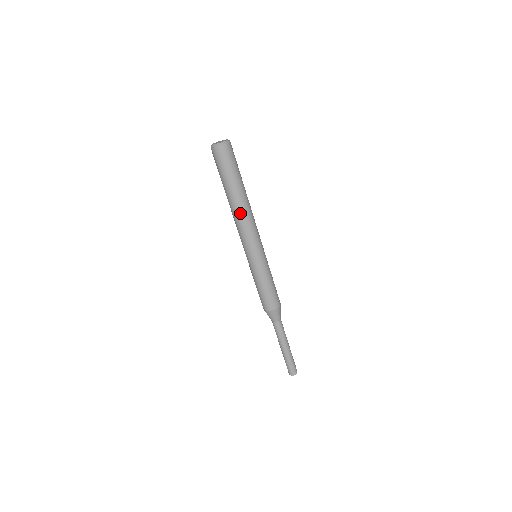
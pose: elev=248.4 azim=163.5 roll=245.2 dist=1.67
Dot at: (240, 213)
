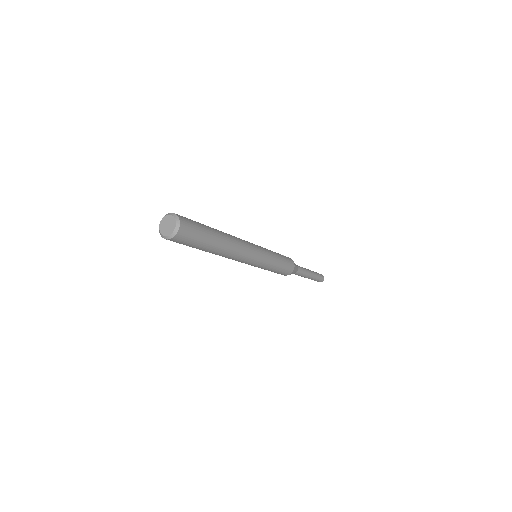
Dot at: (229, 254)
